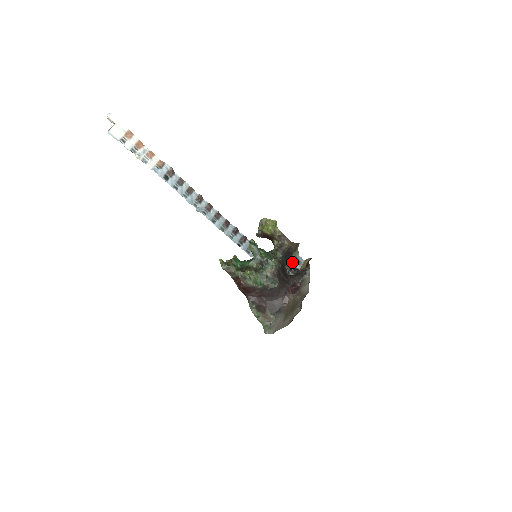
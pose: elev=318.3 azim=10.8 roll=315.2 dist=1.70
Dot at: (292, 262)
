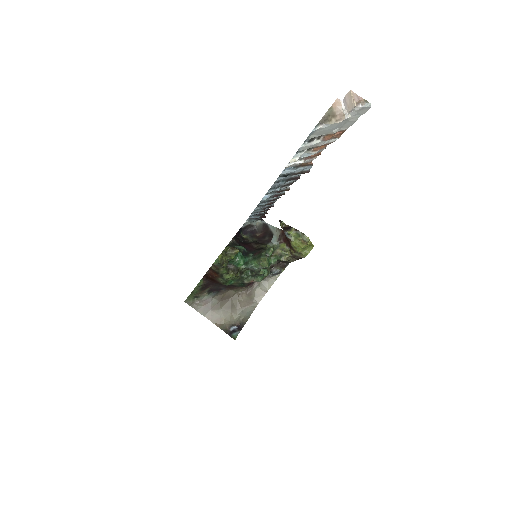
Dot at: occluded
